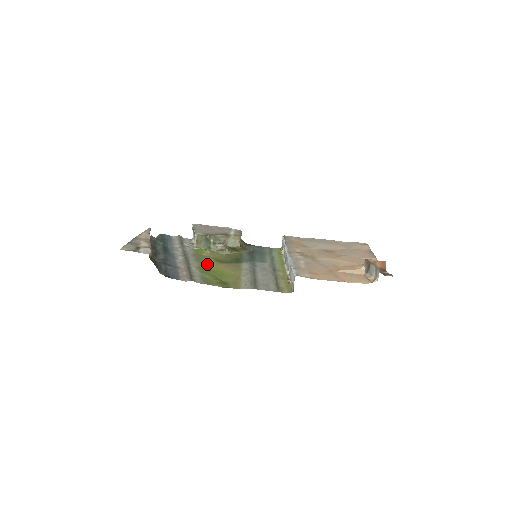
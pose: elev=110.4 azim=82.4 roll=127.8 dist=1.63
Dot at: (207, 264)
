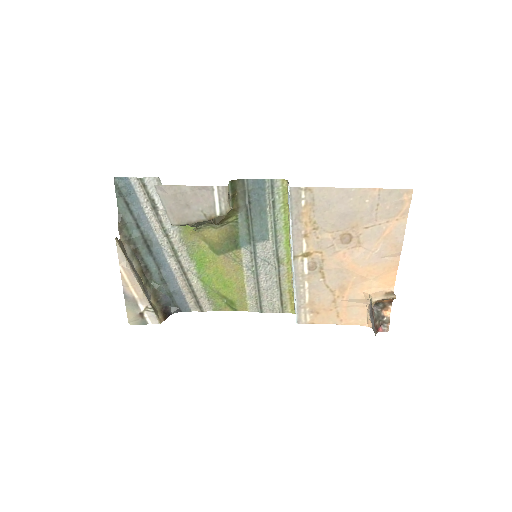
Dot at: (204, 263)
